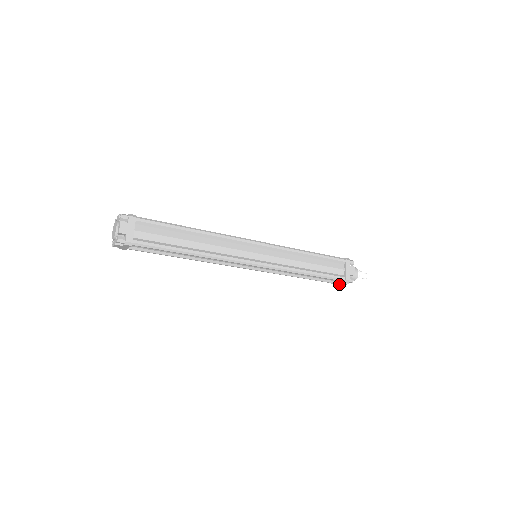
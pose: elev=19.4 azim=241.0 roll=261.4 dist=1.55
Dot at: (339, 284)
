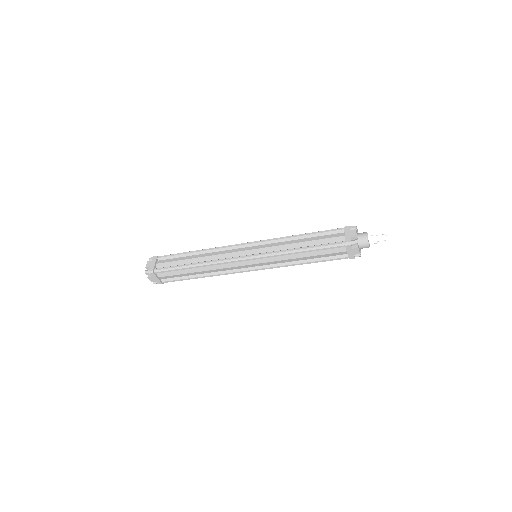
Dot at: (359, 256)
